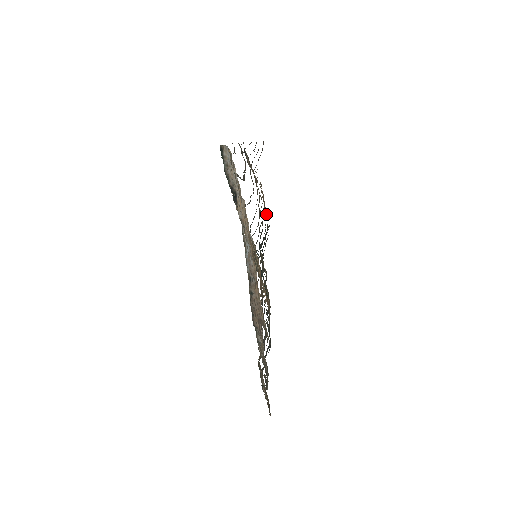
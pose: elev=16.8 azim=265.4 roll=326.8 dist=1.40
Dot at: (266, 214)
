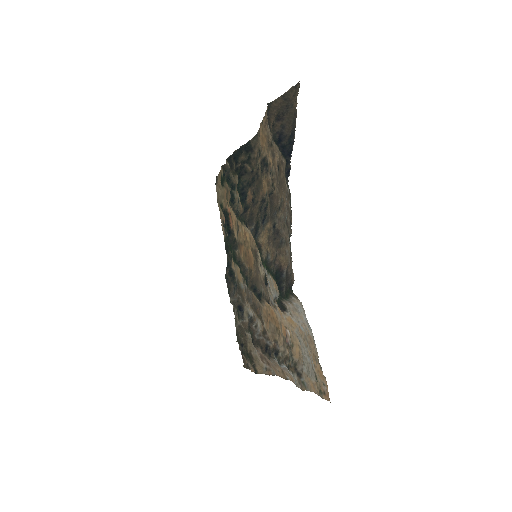
Dot at: (260, 146)
